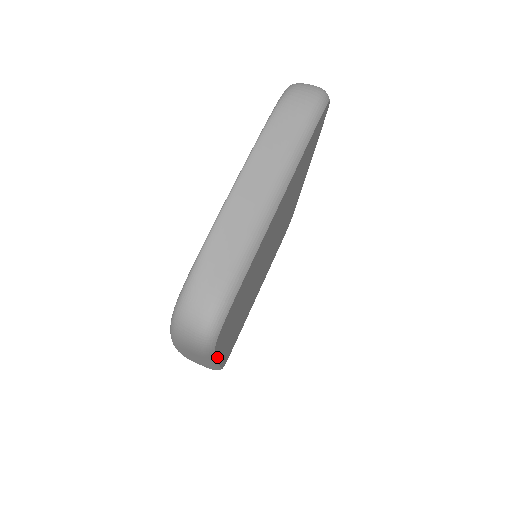
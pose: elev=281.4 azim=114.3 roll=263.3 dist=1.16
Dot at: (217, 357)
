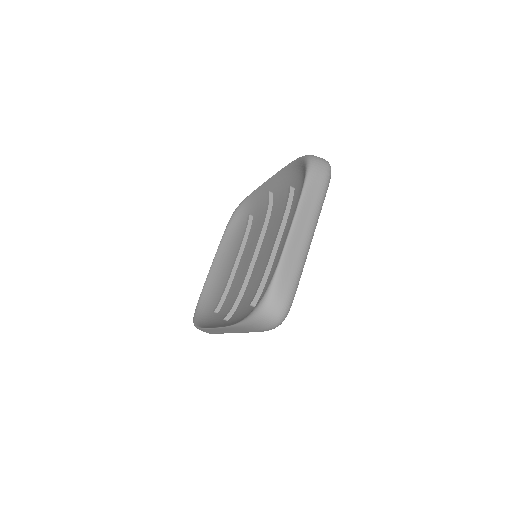
Dot at: occluded
